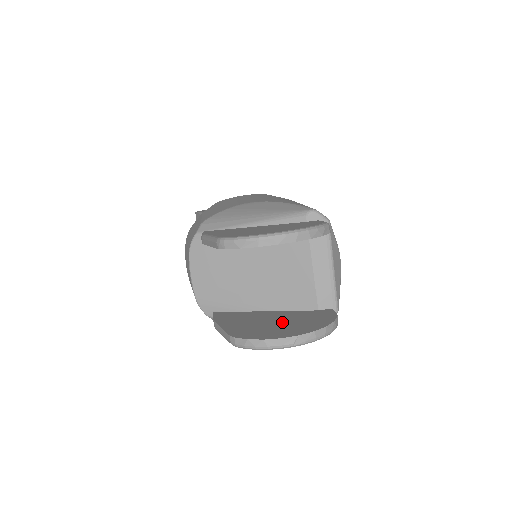
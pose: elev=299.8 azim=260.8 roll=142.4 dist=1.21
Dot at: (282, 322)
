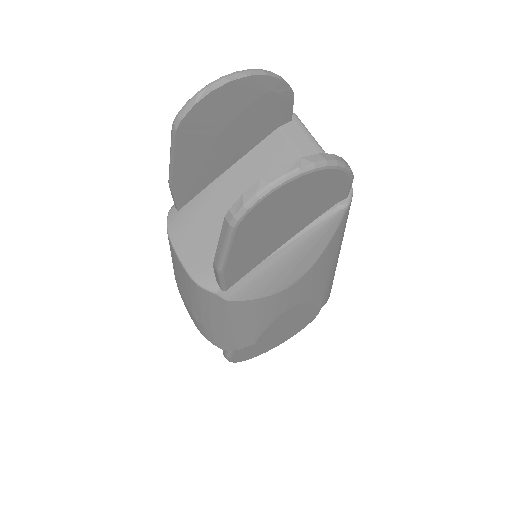
Dot at: occluded
